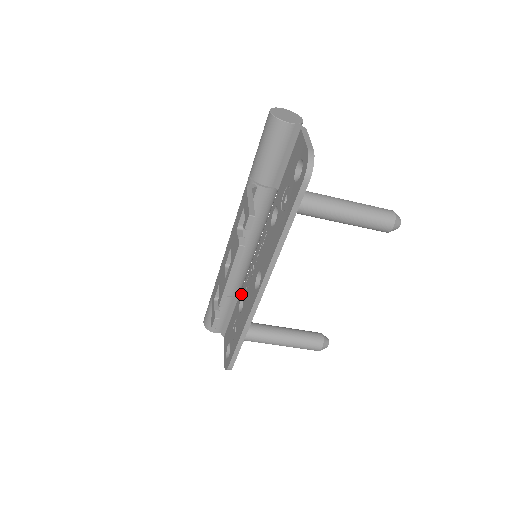
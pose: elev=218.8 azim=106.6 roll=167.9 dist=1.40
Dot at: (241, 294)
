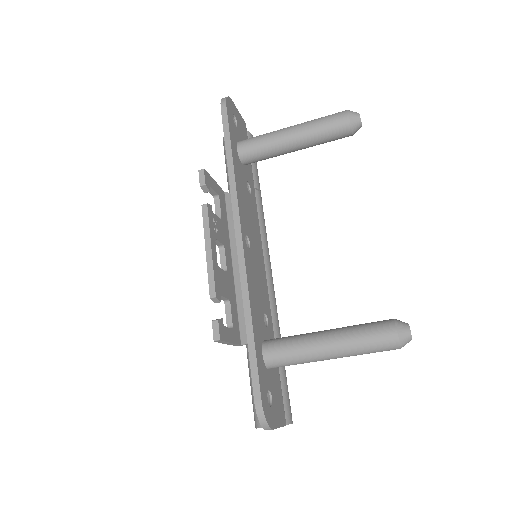
Dot at: occluded
